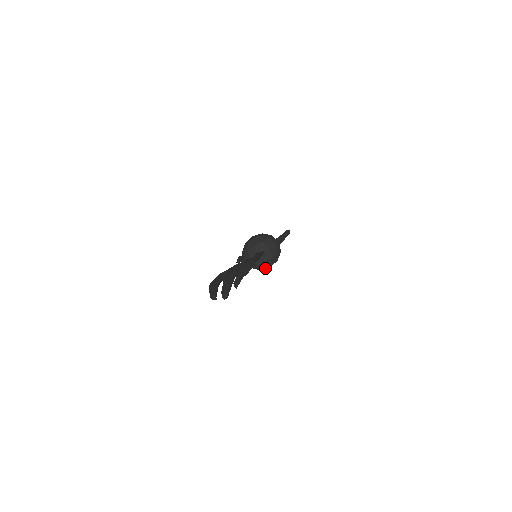
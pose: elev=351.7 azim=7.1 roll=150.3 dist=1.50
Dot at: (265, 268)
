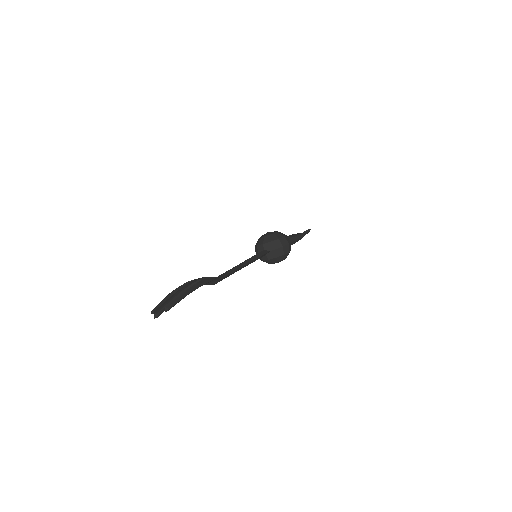
Dot at: (272, 263)
